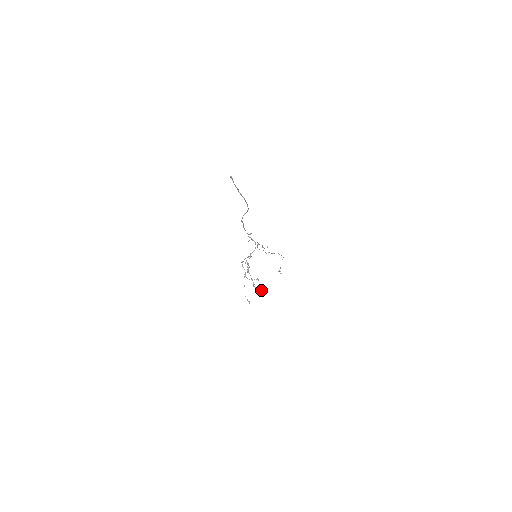
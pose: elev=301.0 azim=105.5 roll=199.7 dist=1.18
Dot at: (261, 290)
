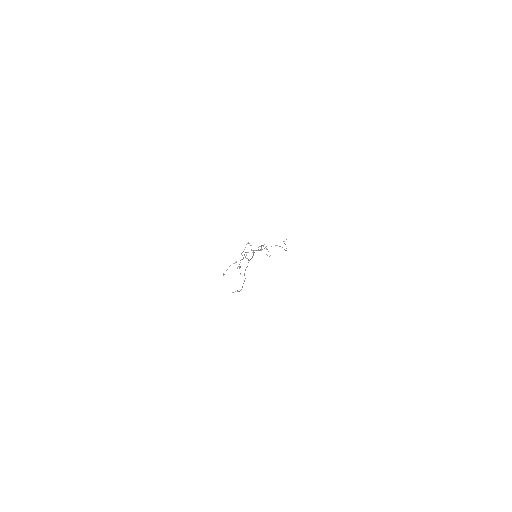
Dot at: (240, 273)
